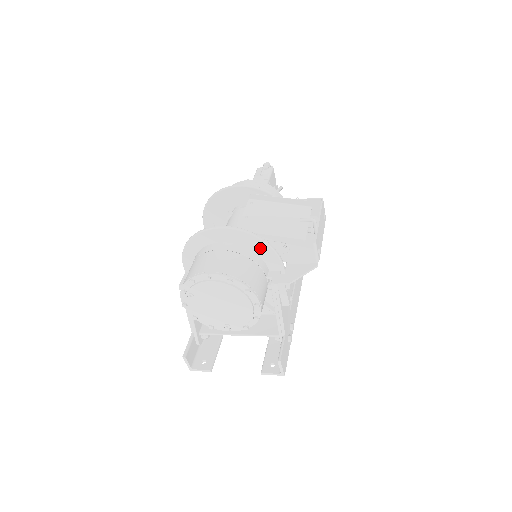
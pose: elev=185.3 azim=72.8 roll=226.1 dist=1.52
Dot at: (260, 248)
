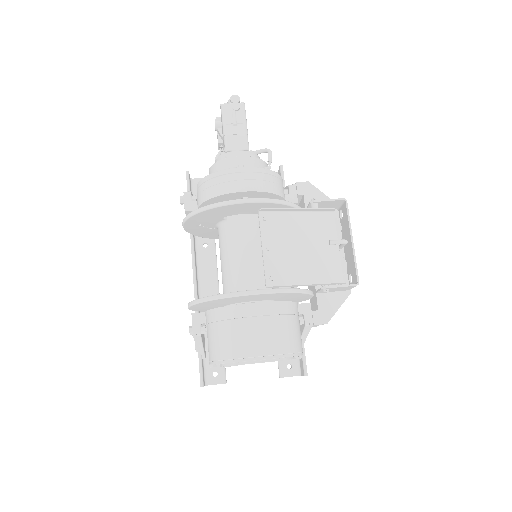
Dot at: (296, 295)
